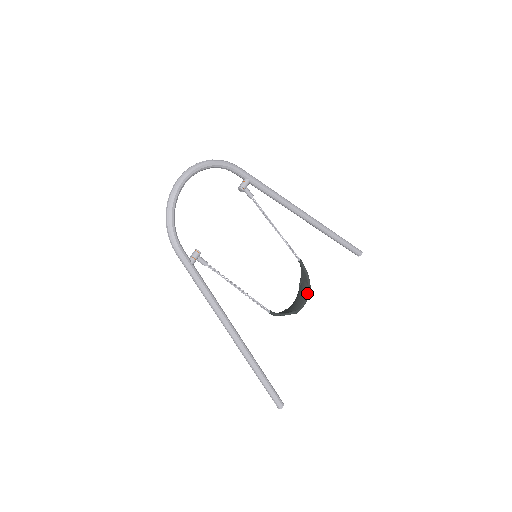
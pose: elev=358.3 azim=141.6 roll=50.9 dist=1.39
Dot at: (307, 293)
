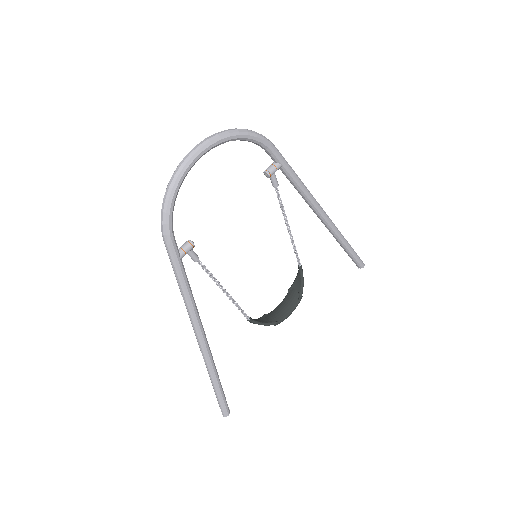
Dot at: (295, 304)
